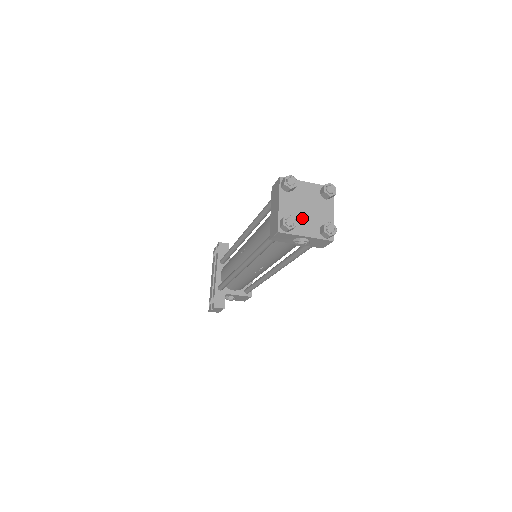
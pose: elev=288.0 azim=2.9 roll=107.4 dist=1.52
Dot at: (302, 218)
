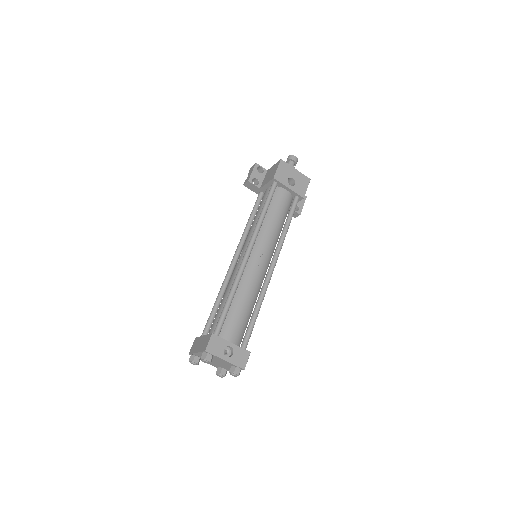
Dot at: (221, 365)
